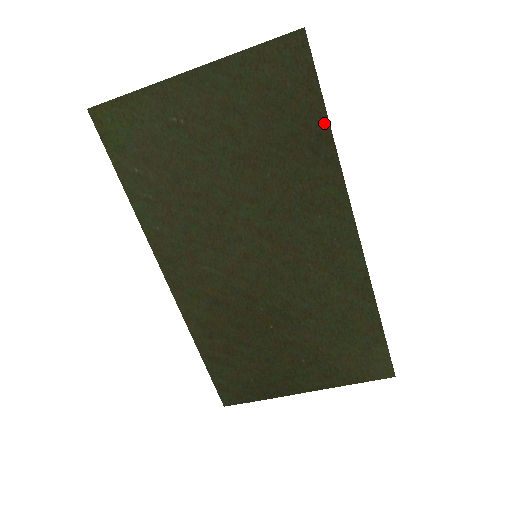
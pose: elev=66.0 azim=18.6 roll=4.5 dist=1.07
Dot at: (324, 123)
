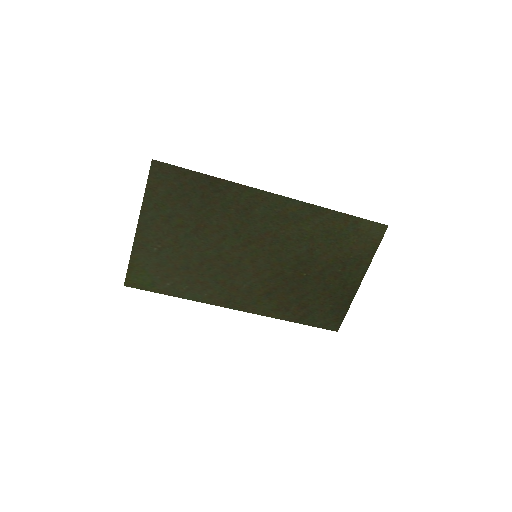
Dot at: (206, 178)
